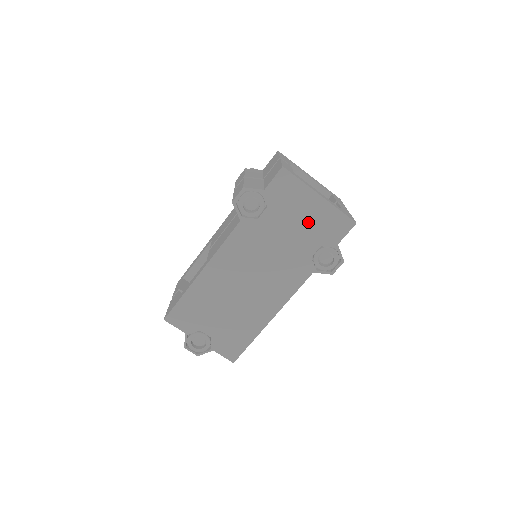
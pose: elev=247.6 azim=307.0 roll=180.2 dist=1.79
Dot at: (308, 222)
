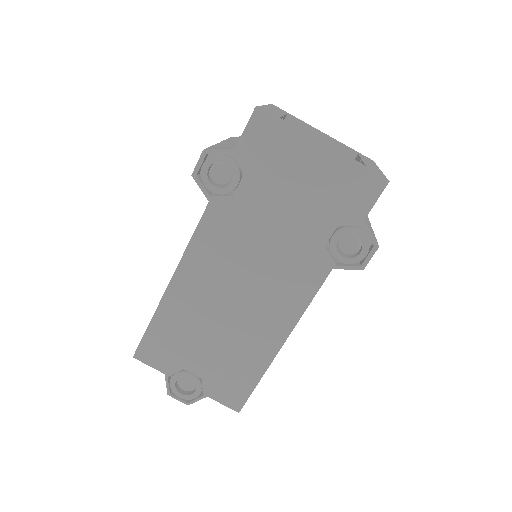
Dot at: (310, 190)
